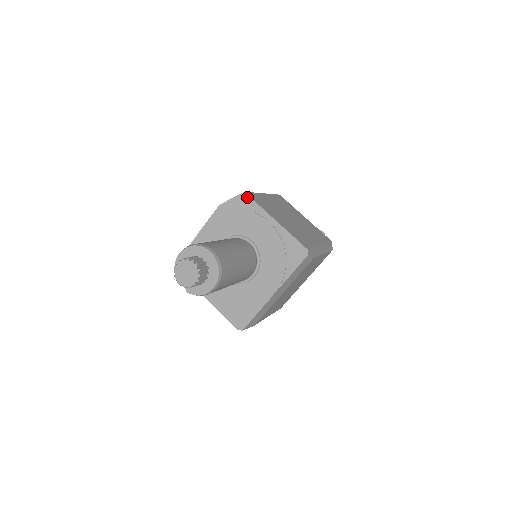
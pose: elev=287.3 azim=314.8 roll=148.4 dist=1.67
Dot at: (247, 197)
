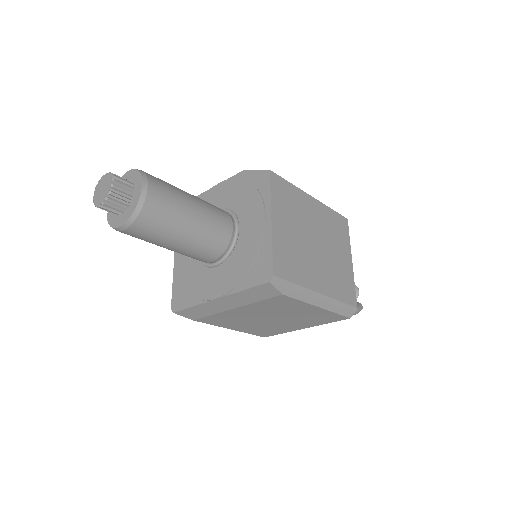
Dot at: (268, 177)
